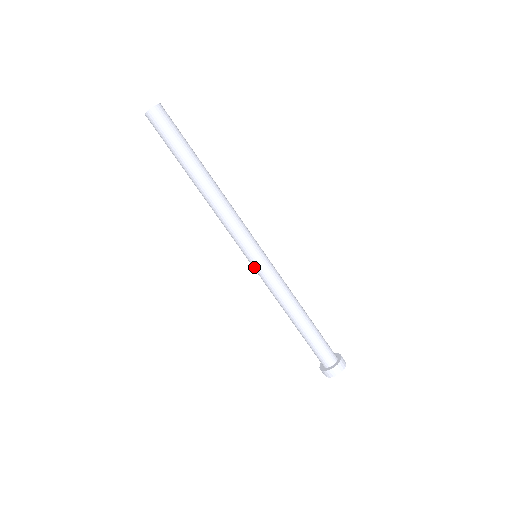
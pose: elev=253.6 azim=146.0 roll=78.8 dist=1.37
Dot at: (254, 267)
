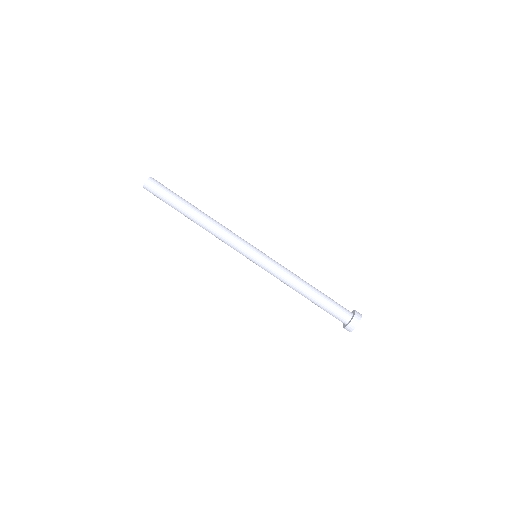
Dot at: (260, 260)
